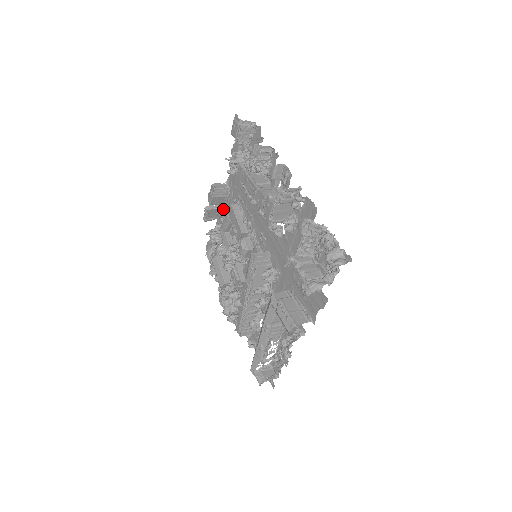
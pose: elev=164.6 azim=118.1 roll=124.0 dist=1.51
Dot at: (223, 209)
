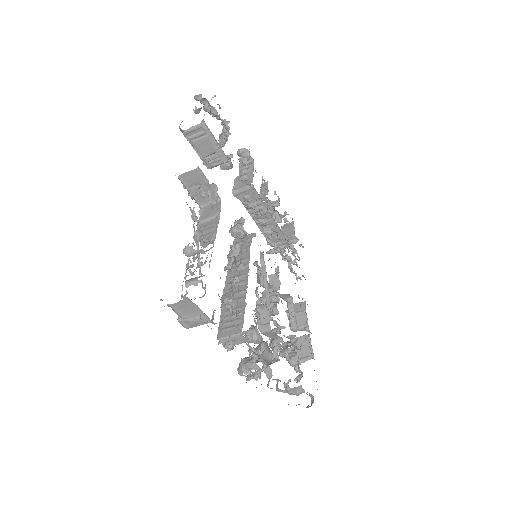
Dot at: occluded
